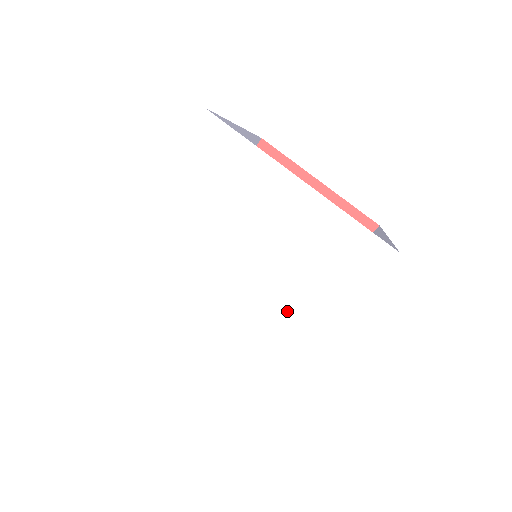
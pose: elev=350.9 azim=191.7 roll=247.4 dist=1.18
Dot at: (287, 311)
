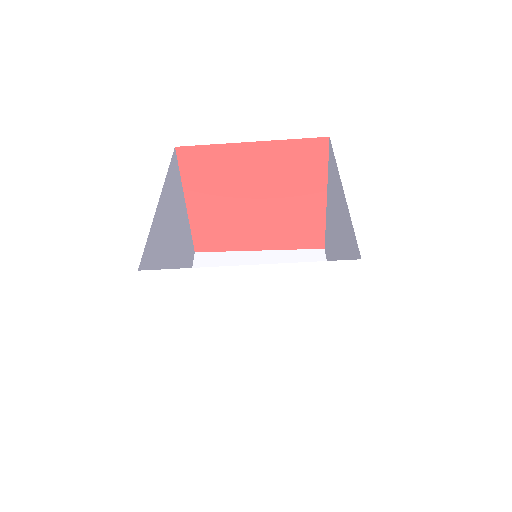
Dot at: (267, 363)
